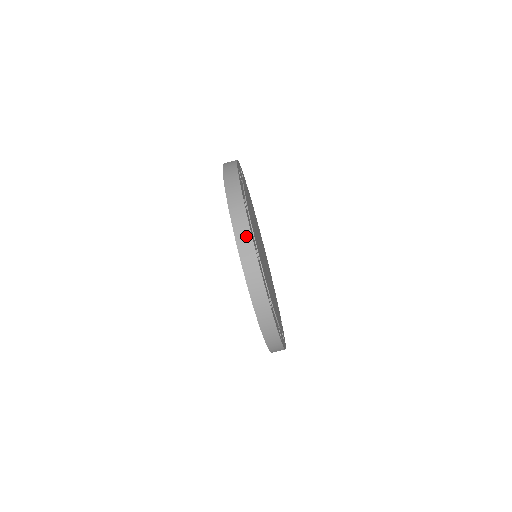
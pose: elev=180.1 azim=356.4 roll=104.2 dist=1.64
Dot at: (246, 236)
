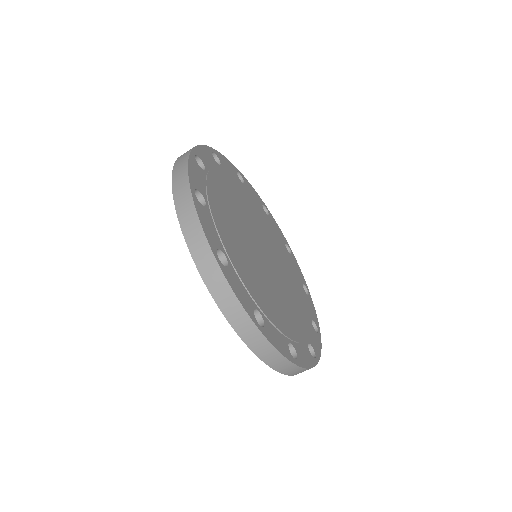
Dot at: (238, 312)
